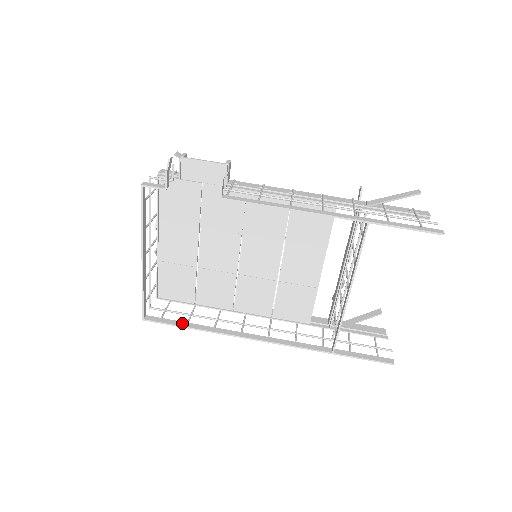
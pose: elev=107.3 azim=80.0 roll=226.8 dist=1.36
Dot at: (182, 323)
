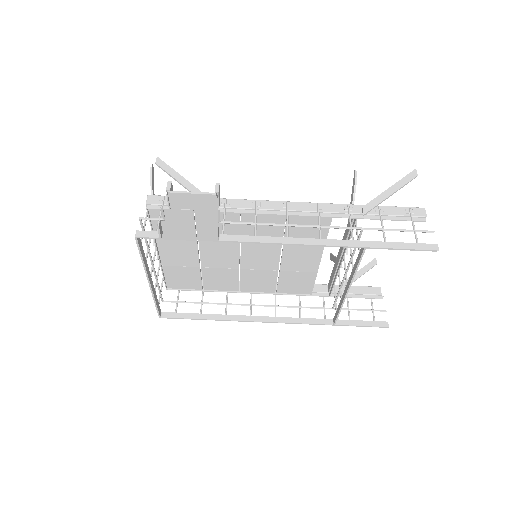
Dot at: (196, 315)
